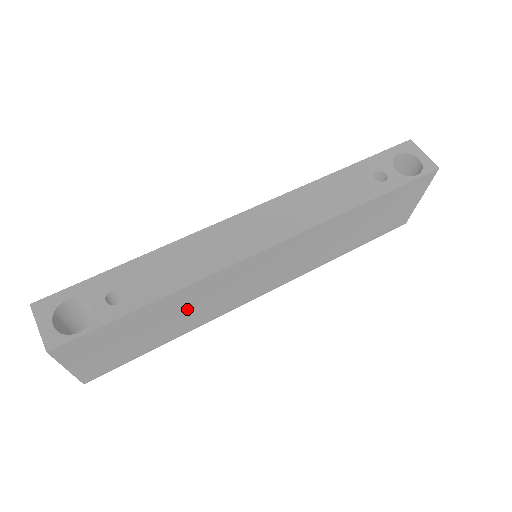
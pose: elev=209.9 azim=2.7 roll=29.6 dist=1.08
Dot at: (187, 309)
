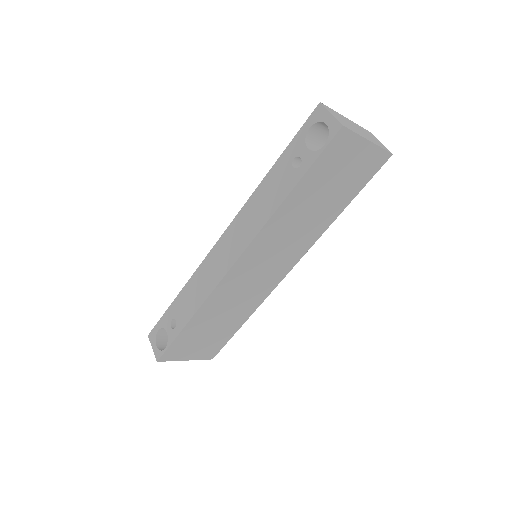
Dot at: (224, 311)
